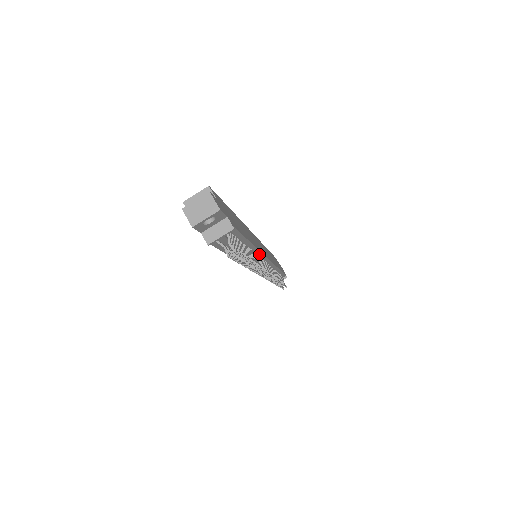
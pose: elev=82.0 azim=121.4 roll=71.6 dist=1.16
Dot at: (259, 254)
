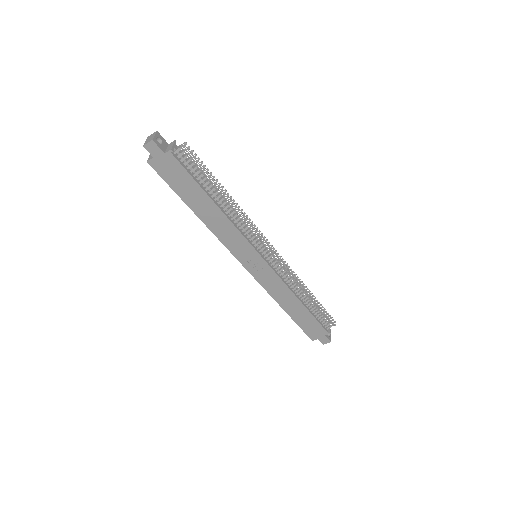
Dot at: occluded
